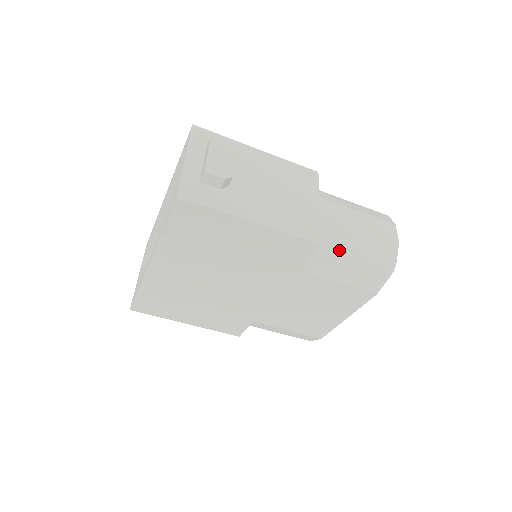
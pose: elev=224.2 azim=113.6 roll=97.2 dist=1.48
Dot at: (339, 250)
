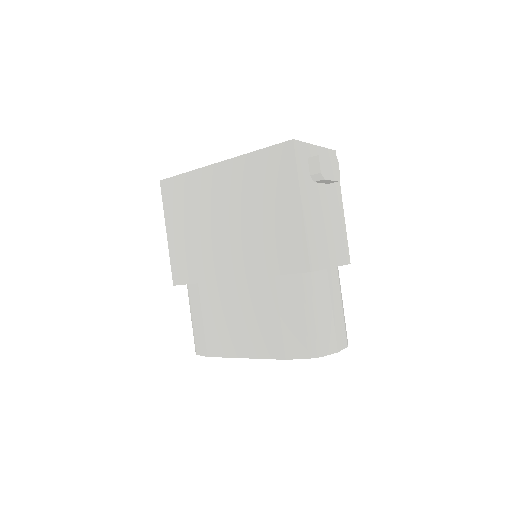
Dot at: (309, 297)
